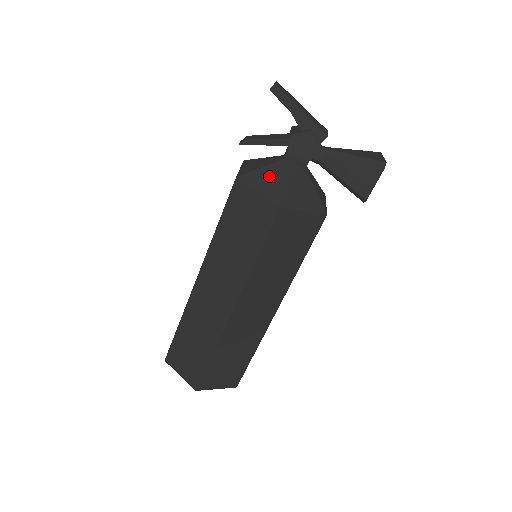
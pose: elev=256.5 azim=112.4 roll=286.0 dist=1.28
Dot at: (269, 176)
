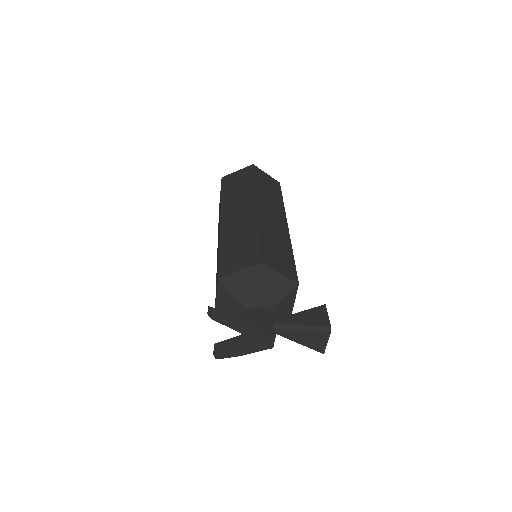
Dot at: occluded
